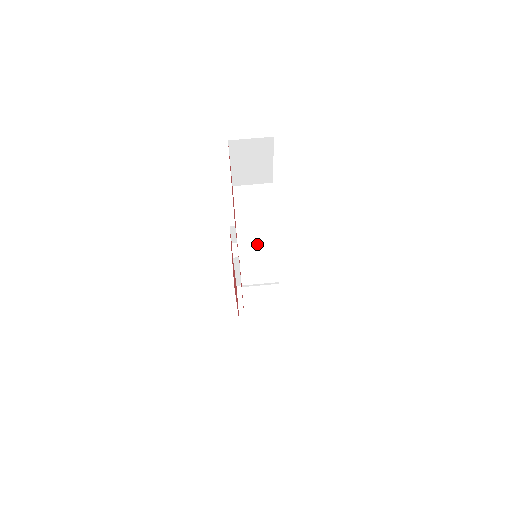
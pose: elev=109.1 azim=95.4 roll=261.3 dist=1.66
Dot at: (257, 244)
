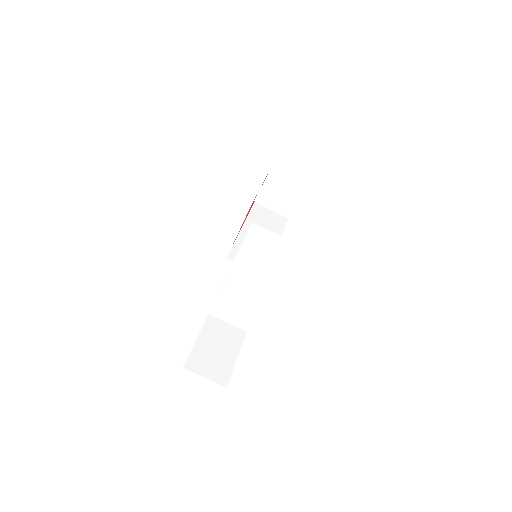
Dot at: (230, 314)
